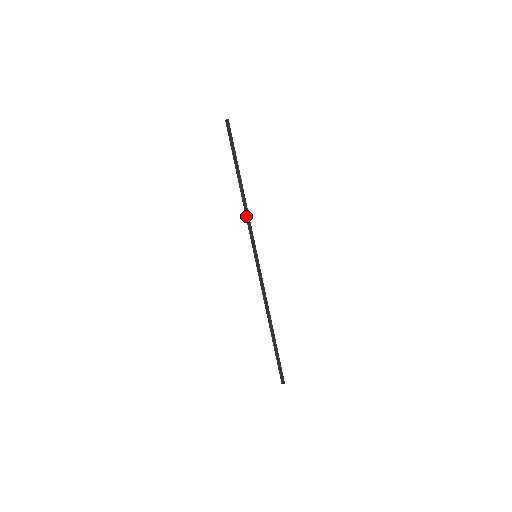
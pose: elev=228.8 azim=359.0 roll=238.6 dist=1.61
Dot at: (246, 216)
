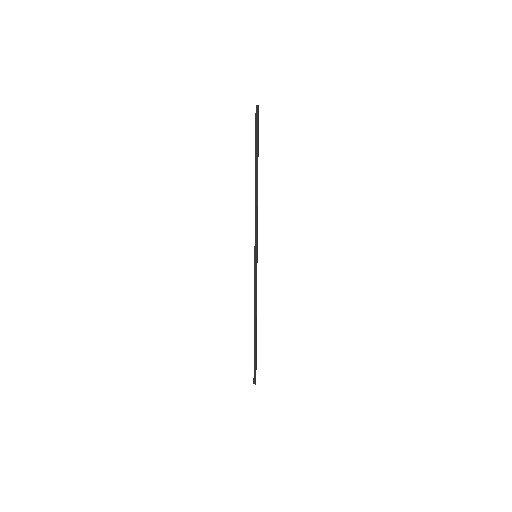
Dot at: (255, 213)
